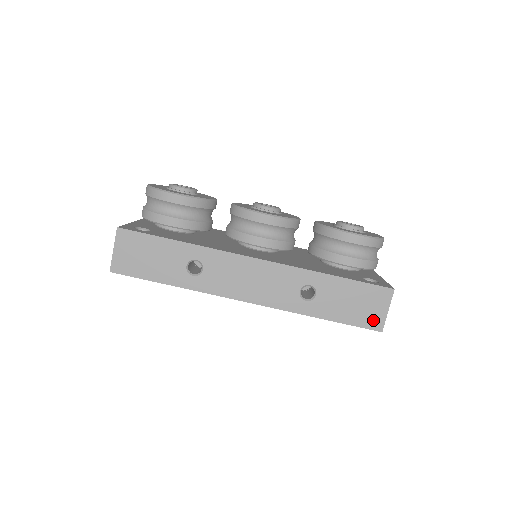
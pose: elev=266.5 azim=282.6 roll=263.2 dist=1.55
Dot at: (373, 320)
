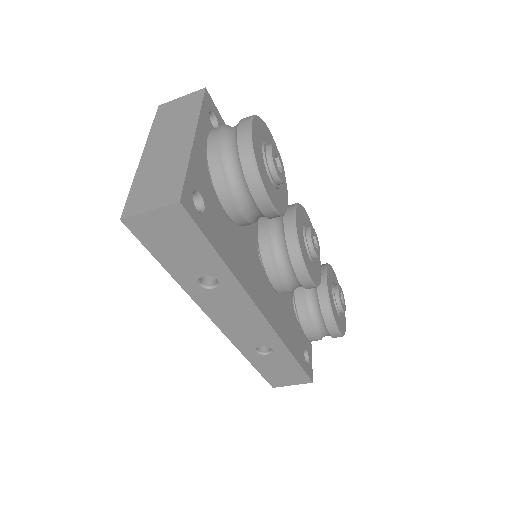
Dot at: (278, 382)
